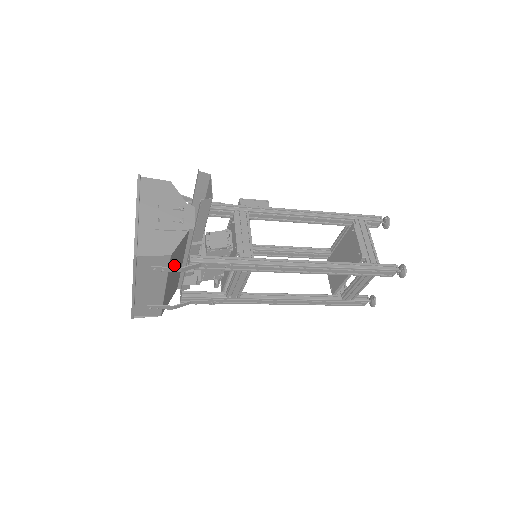
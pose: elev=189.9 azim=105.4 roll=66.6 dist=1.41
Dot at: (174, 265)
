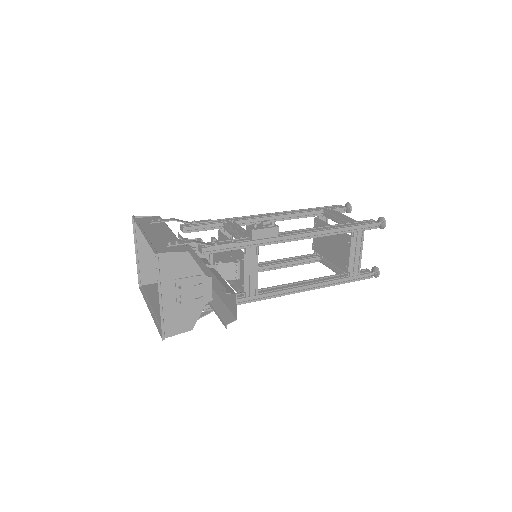
Dot at: occluded
